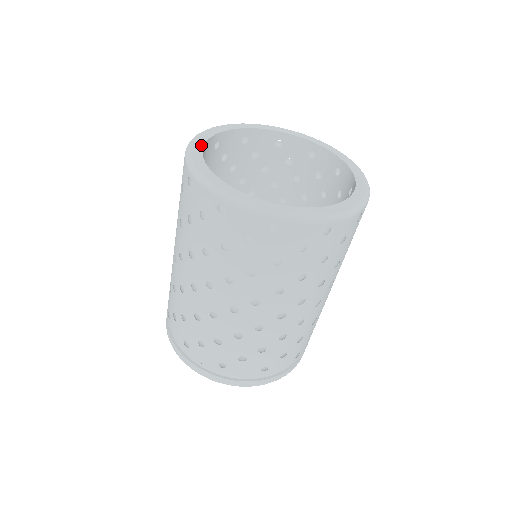
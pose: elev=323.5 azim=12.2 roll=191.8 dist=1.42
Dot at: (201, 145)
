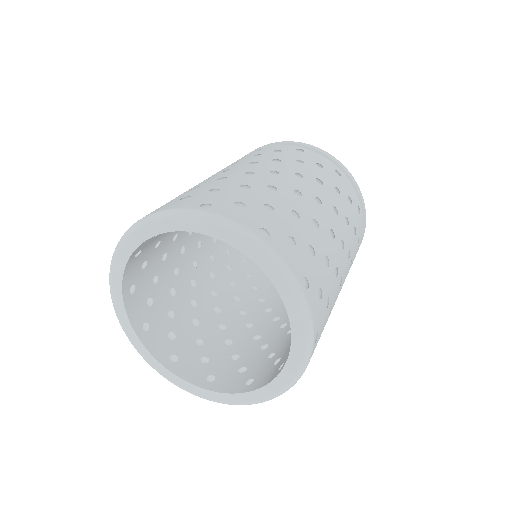
Dot at: (164, 369)
